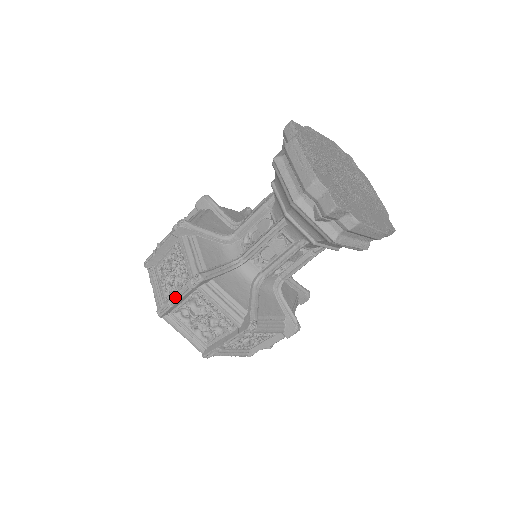
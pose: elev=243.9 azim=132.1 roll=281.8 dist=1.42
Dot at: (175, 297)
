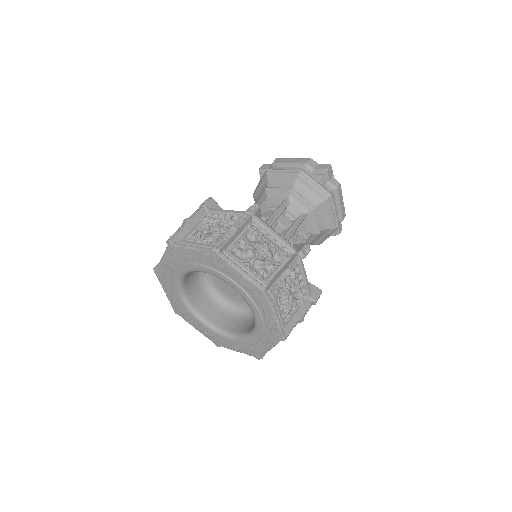
Dot at: (235, 226)
